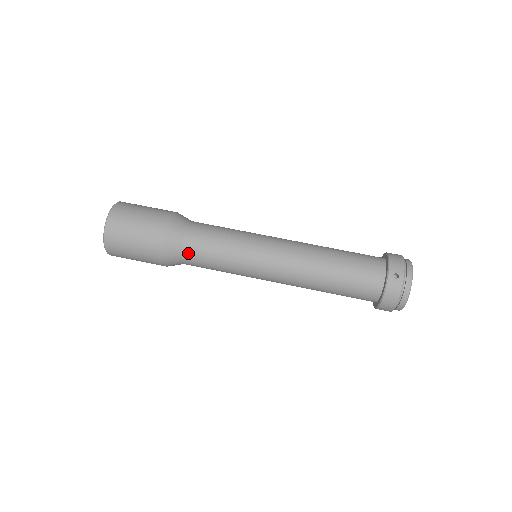
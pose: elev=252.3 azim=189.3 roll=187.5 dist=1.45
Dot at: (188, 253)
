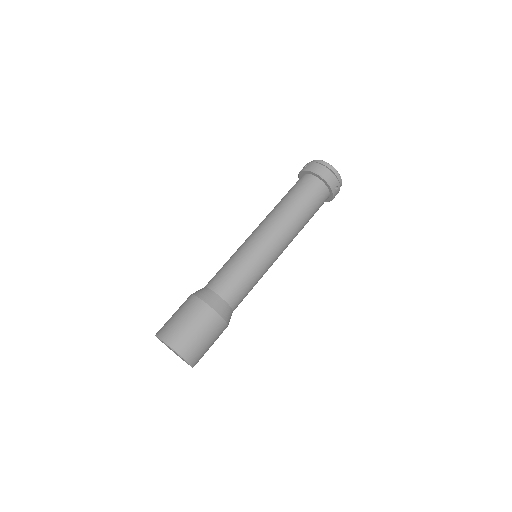
Dot at: occluded
